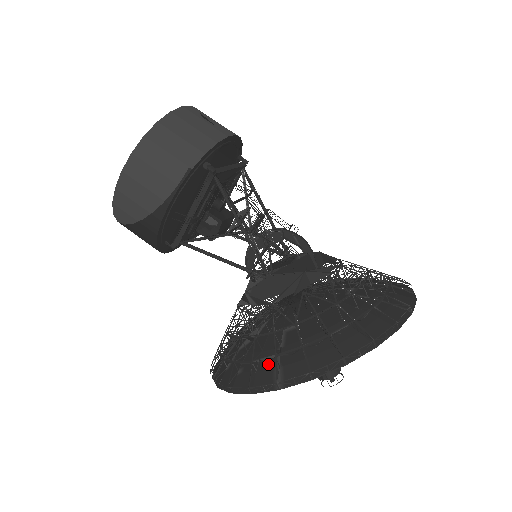
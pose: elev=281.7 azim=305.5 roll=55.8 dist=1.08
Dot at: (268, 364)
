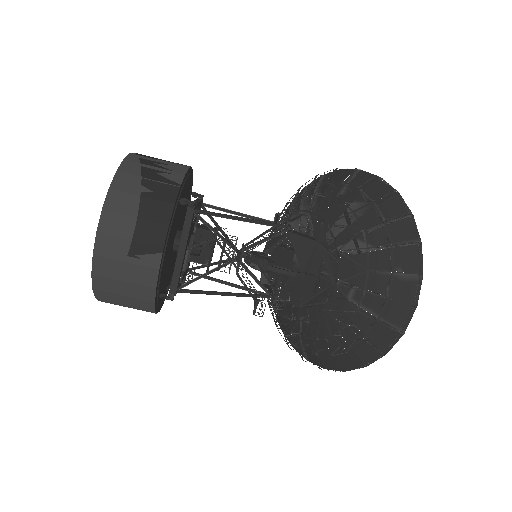
Dot at: (296, 338)
